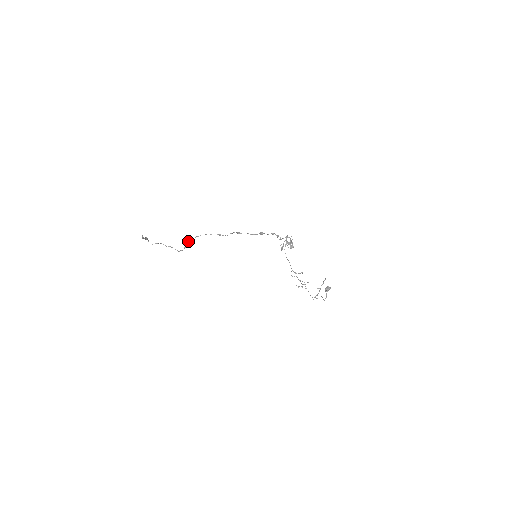
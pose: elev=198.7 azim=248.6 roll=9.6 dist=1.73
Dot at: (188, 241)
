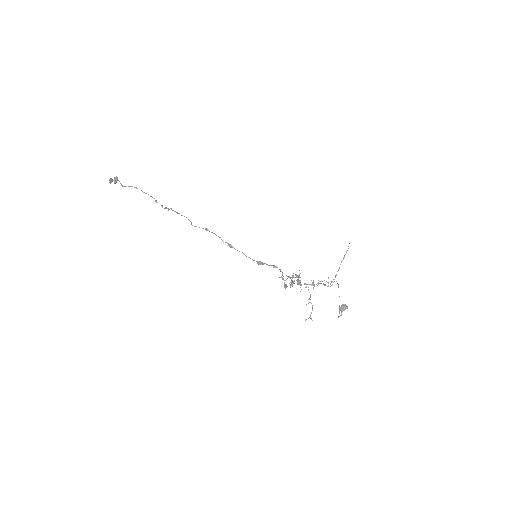
Dot at: (169, 209)
